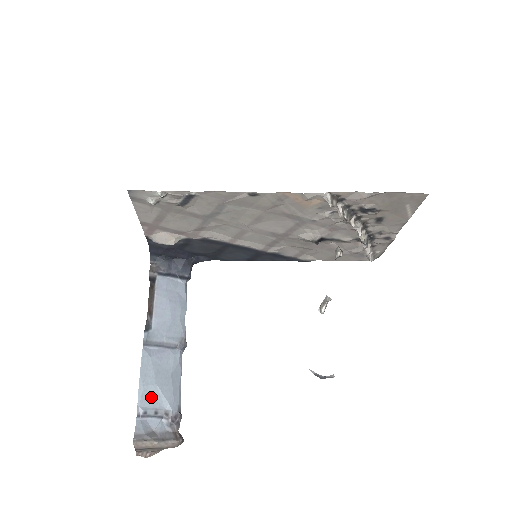
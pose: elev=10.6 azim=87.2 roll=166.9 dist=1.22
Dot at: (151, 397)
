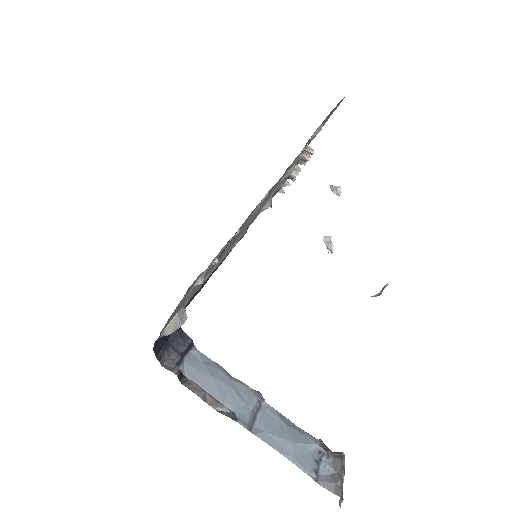
Dot at: (303, 457)
